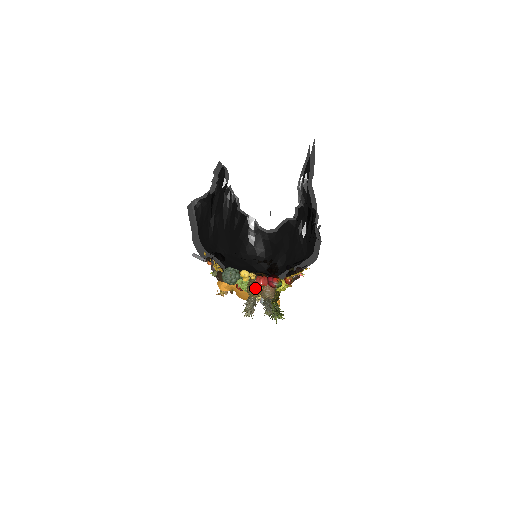
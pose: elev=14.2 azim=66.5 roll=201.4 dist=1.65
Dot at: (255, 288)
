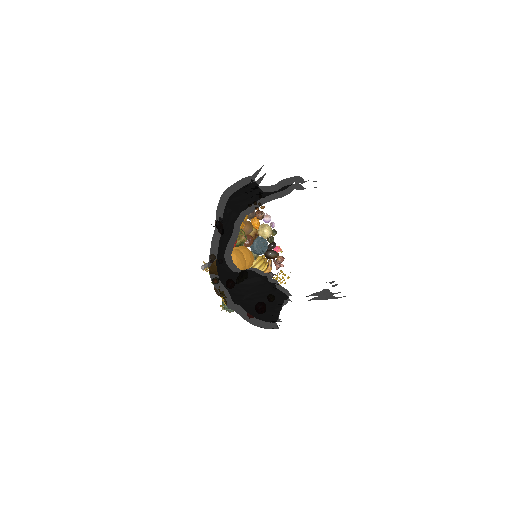
Dot at: occluded
